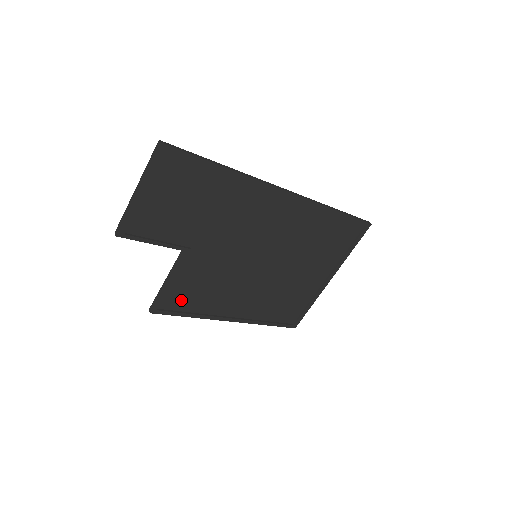
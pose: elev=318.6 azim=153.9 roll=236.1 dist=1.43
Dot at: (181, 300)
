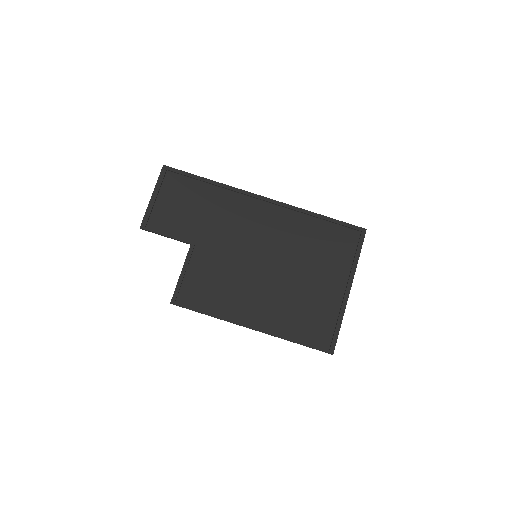
Dot at: (197, 296)
